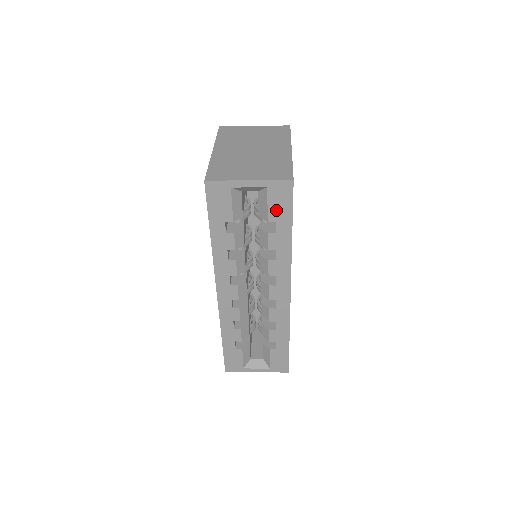
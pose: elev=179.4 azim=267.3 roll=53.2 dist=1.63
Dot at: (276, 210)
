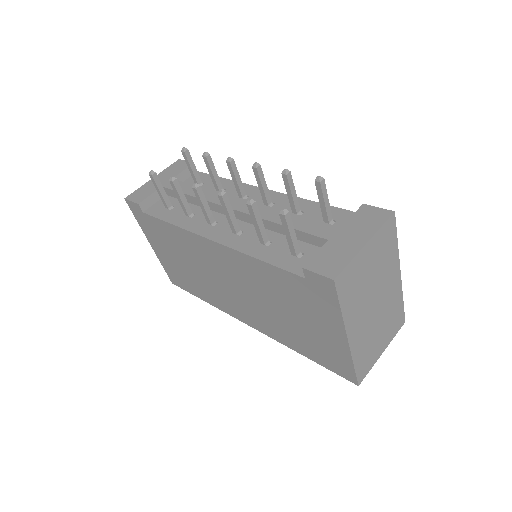
Dot at: occluded
